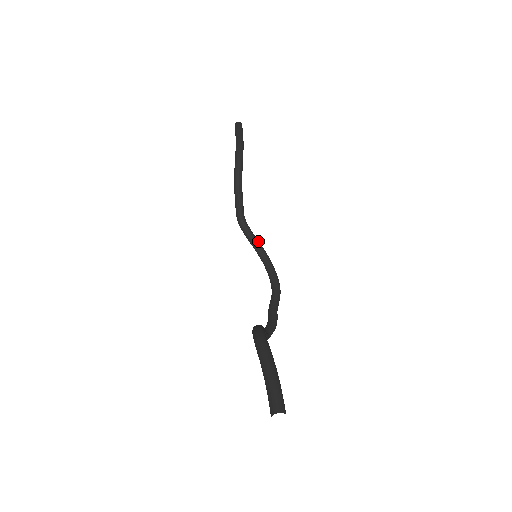
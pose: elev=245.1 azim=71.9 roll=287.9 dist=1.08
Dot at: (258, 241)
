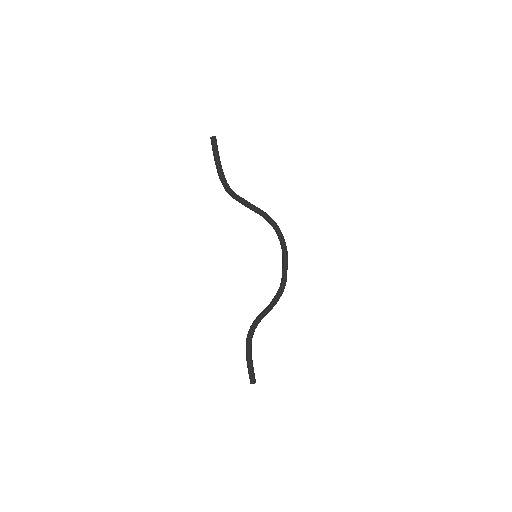
Dot at: (267, 217)
